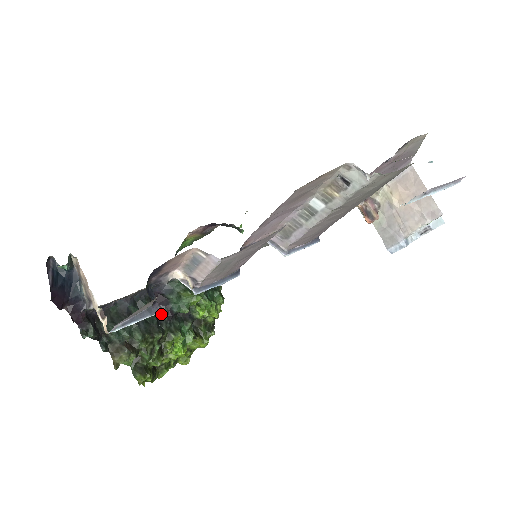
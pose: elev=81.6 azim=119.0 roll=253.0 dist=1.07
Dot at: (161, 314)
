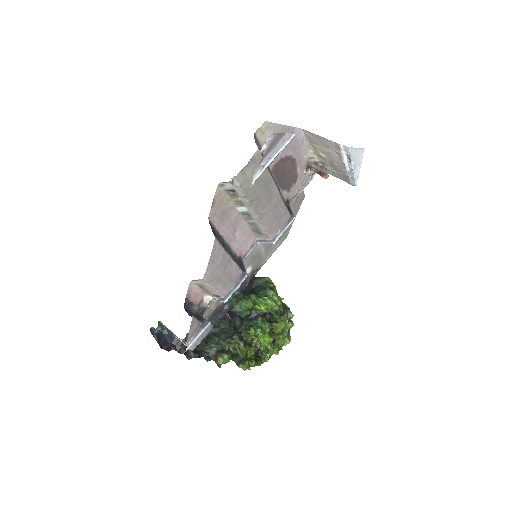
Dot at: (236, 323)
